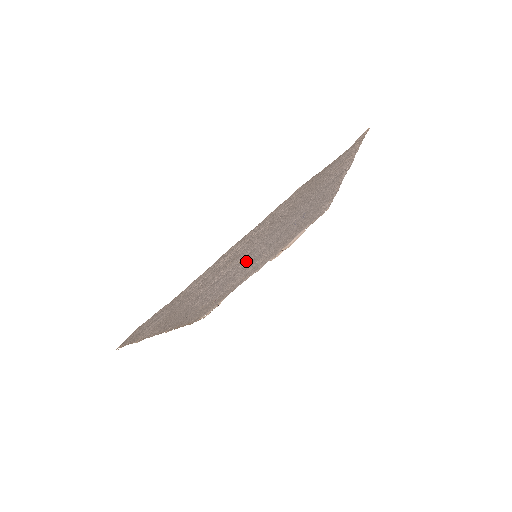
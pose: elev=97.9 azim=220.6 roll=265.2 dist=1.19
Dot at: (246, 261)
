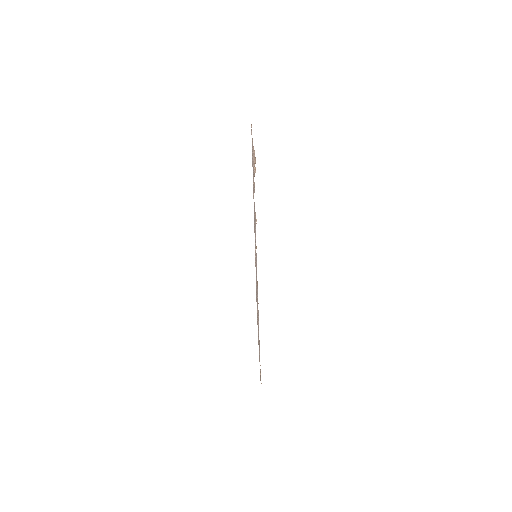
Dot at: occluded
